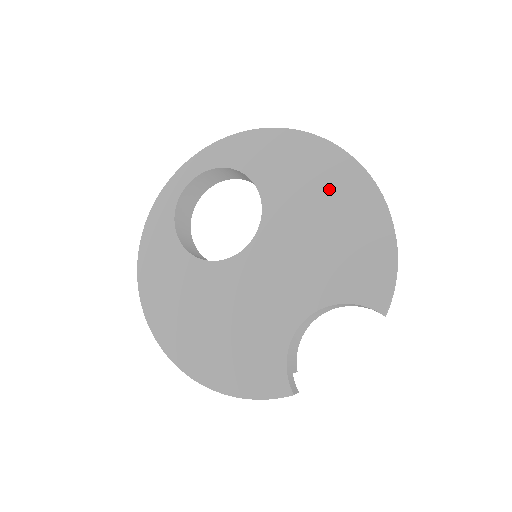
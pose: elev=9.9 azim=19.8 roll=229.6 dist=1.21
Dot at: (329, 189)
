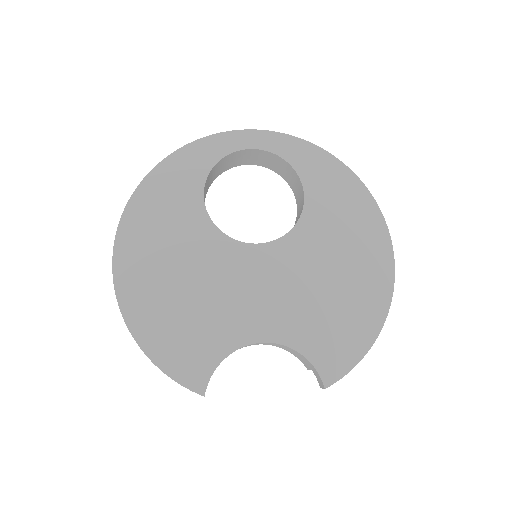
Dot at: (358, 257)
